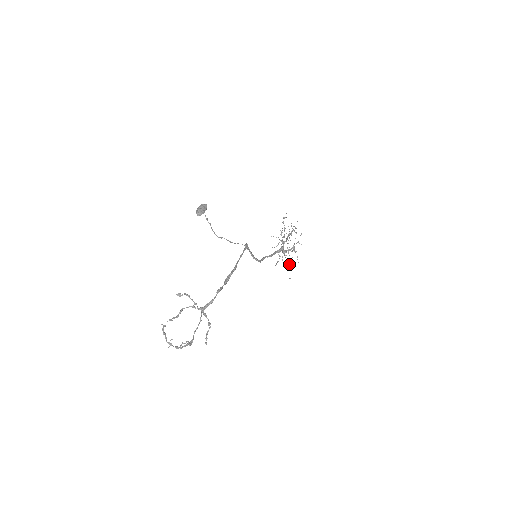
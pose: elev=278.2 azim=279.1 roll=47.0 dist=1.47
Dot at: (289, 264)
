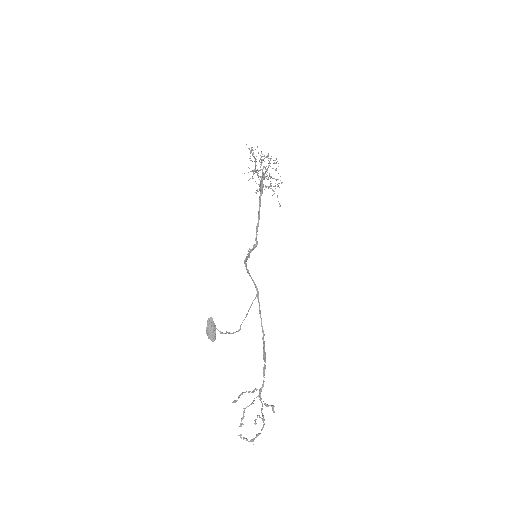
Dot at: (273, 191)
